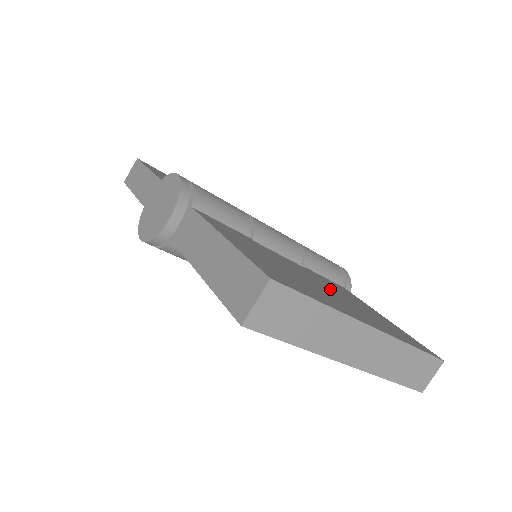
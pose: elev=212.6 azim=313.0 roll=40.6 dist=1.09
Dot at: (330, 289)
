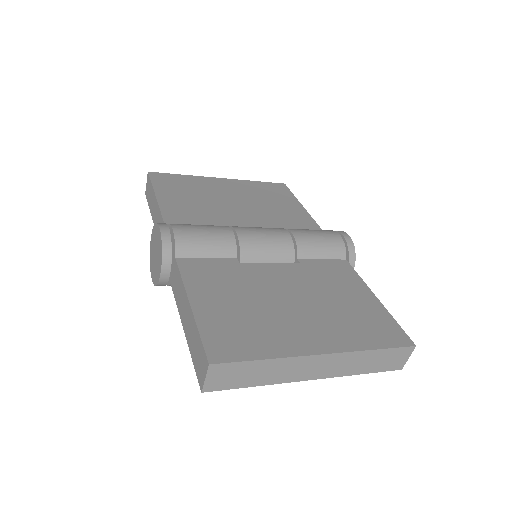
Dot at: (308, 296)
